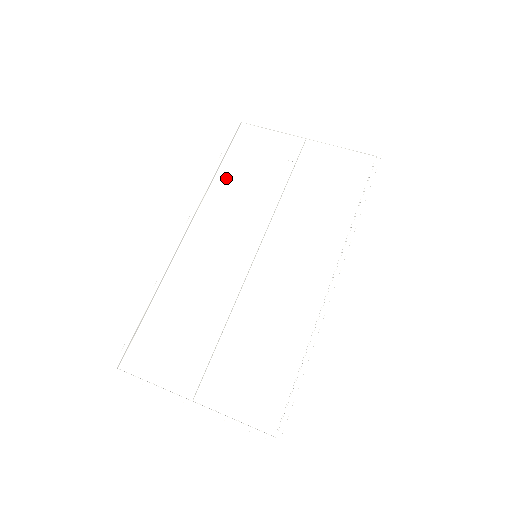
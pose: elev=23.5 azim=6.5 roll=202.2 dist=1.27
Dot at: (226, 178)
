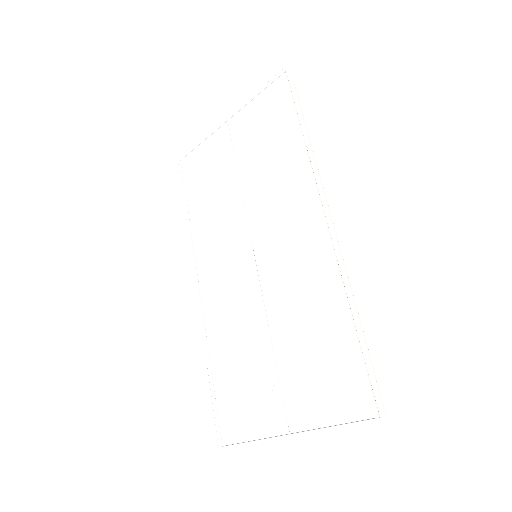
Dot at: (197, 214)
